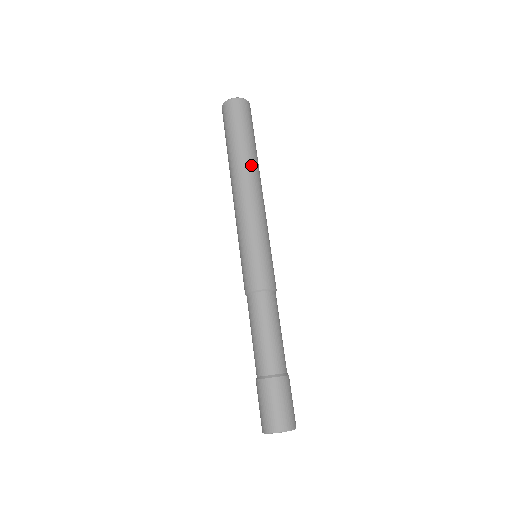
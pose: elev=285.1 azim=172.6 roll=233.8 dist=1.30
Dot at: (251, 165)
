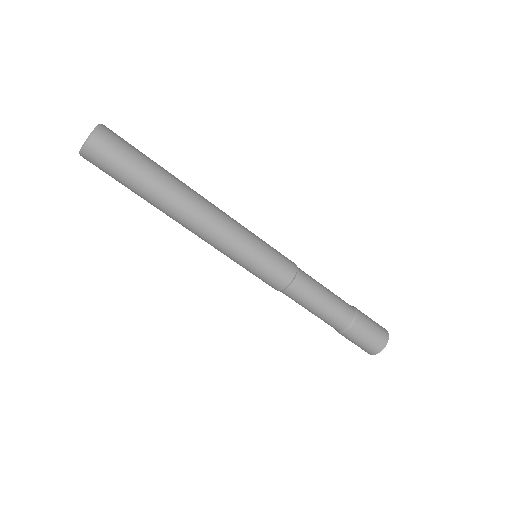
Dot at: (172, 202)
